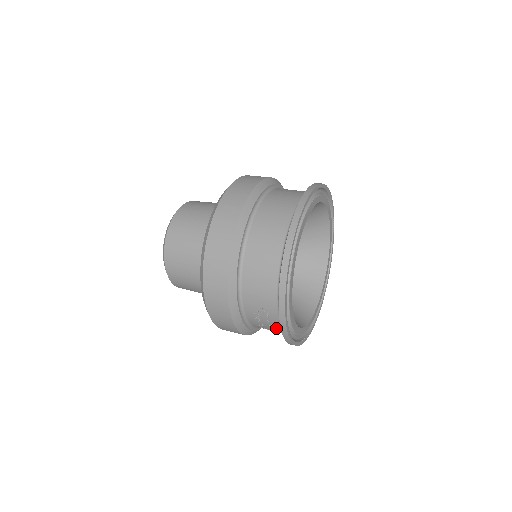
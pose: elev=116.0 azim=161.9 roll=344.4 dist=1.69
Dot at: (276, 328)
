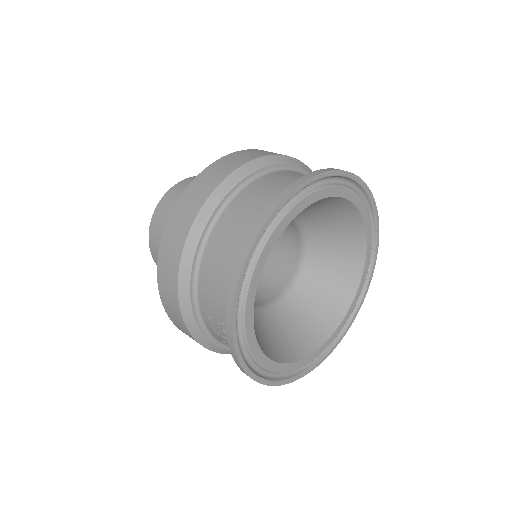
Dot at: occluded
